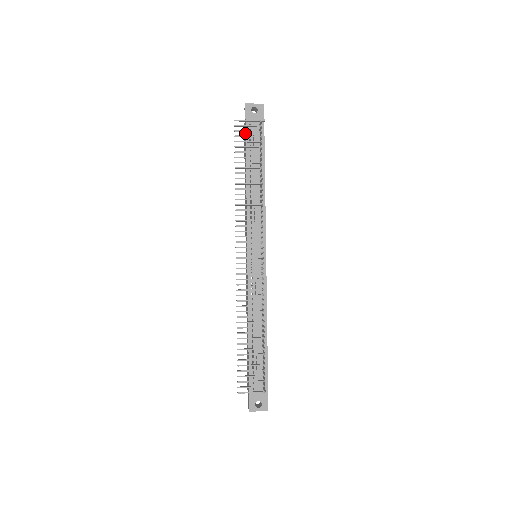
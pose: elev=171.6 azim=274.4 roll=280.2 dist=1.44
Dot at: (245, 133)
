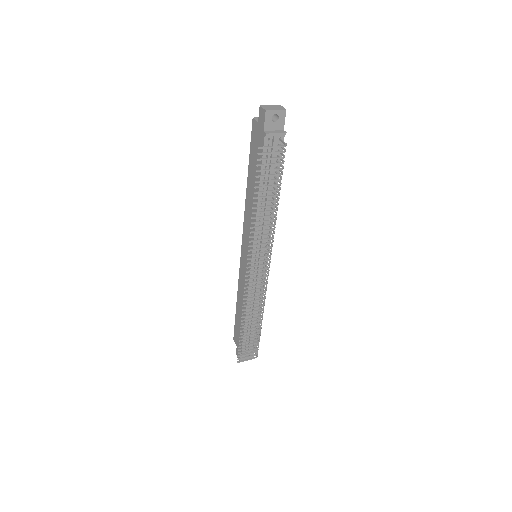
Dot at: (262, 146)
